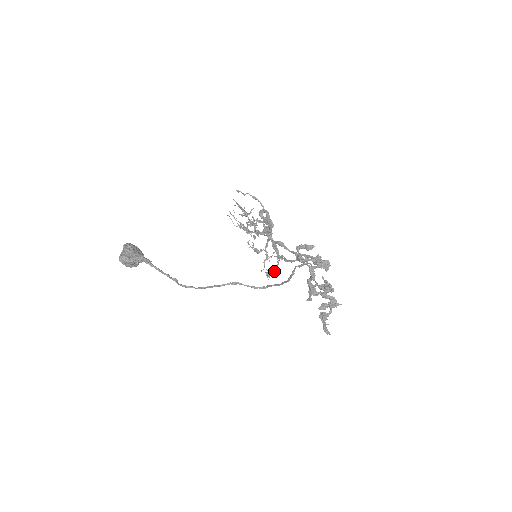
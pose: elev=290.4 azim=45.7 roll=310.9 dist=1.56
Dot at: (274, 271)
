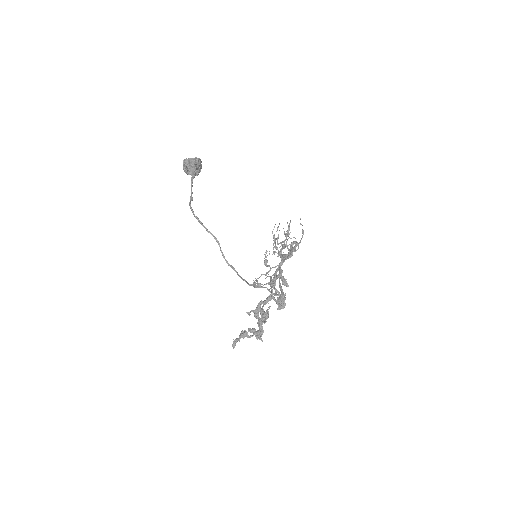
Dot at: (260, 285)
